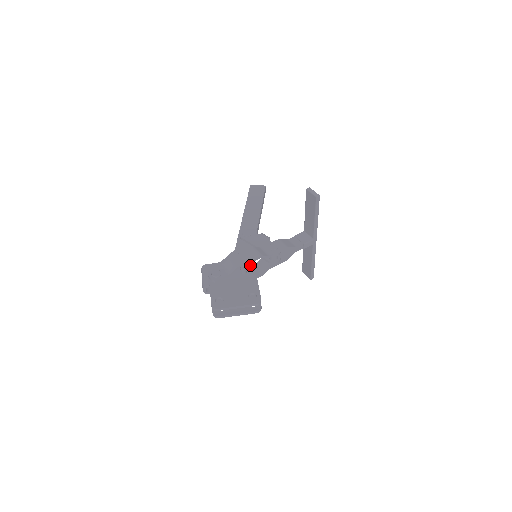
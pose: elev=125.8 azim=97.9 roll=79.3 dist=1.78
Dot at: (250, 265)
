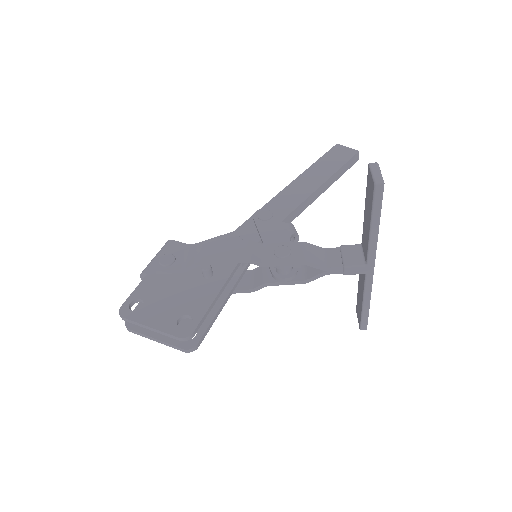
Dot at: (227, 267)
